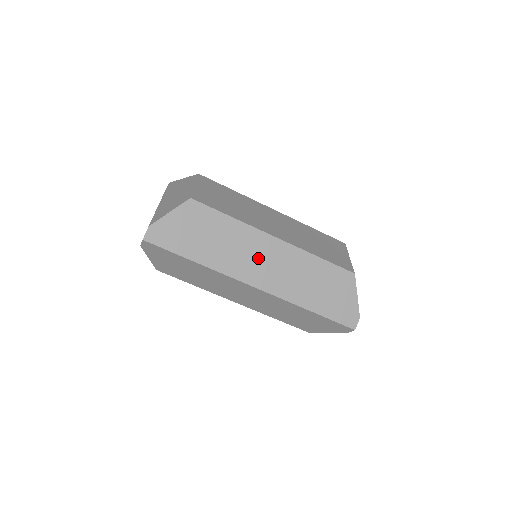
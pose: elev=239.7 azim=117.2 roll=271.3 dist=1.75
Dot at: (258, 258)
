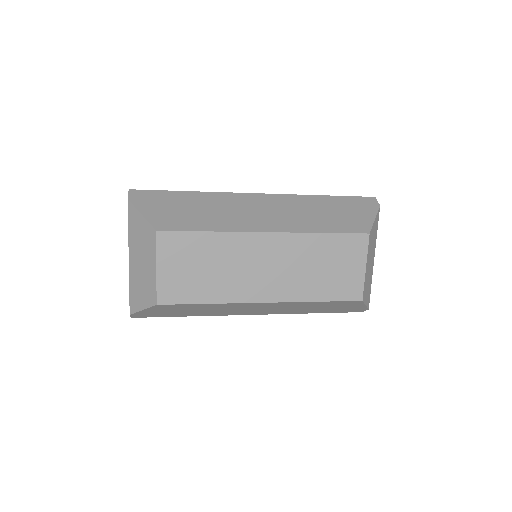
Dot at: (249, 309)
